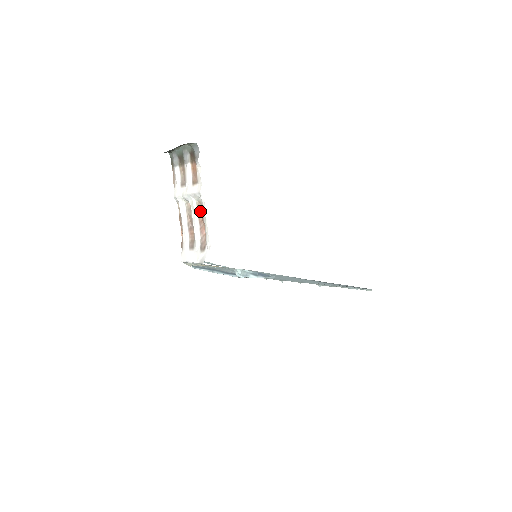
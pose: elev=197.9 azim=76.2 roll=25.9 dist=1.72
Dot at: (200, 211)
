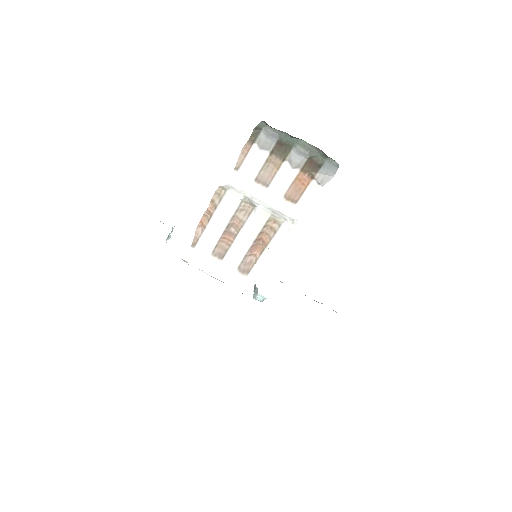
Dot at: (268, 229)
